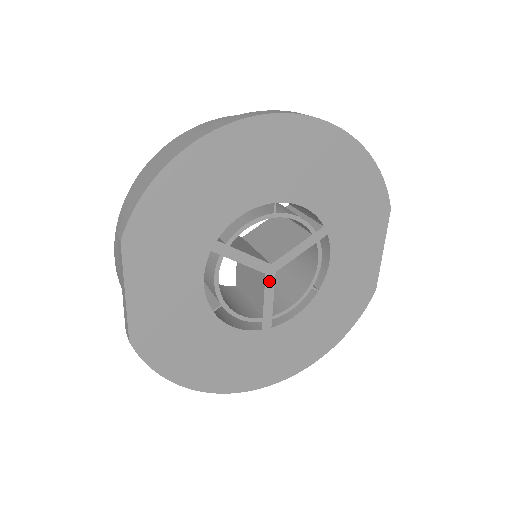
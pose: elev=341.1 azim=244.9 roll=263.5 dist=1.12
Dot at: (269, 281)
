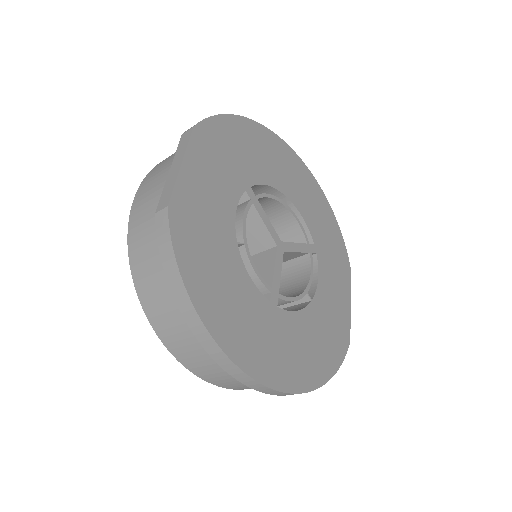
Dot at: (279, 255)
